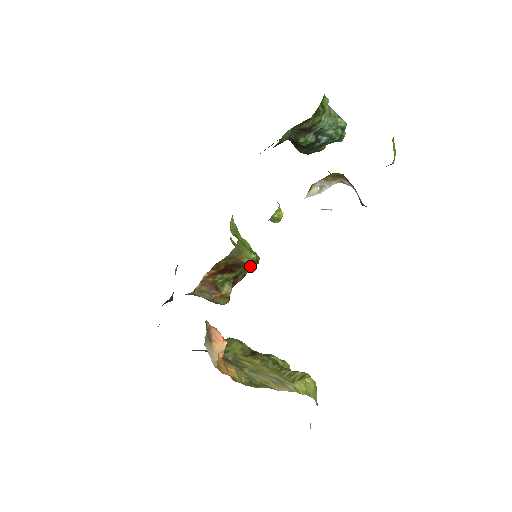
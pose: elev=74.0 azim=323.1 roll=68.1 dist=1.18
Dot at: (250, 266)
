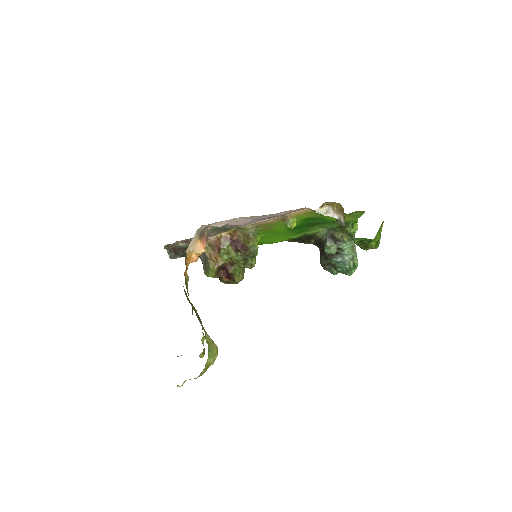
Dot at: (246, 265)
